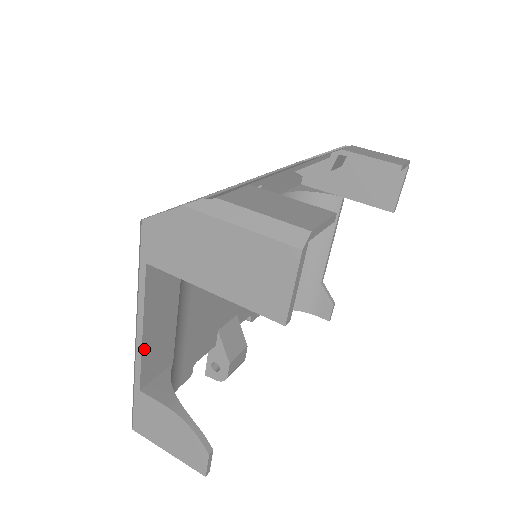
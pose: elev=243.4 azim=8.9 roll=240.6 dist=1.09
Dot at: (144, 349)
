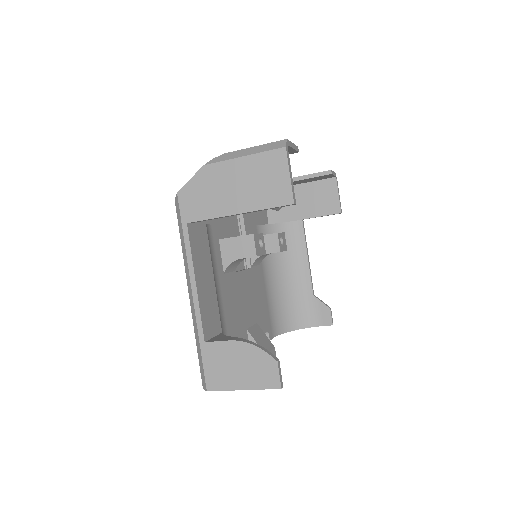
Dot at: (200, 301)
